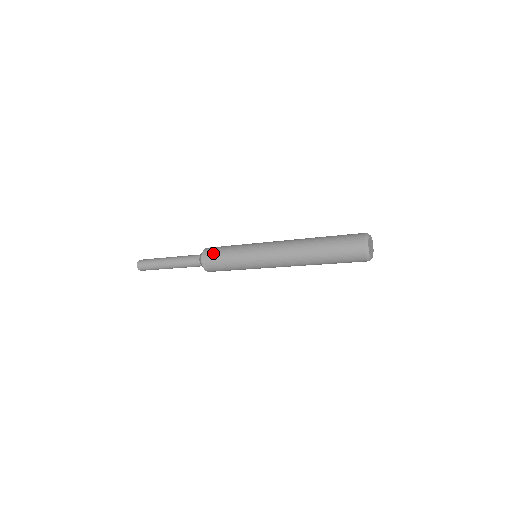
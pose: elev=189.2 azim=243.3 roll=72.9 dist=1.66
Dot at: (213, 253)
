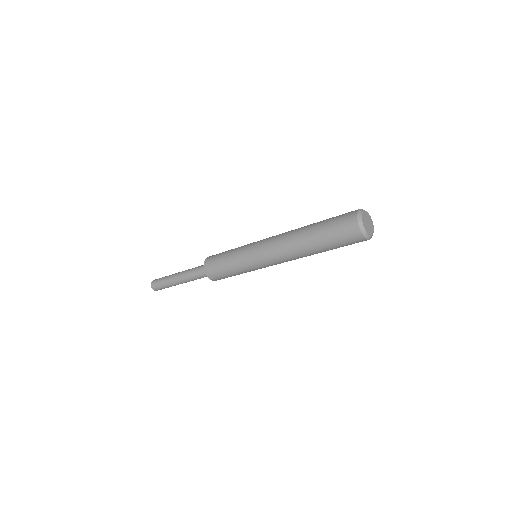
Dot at: occluded
